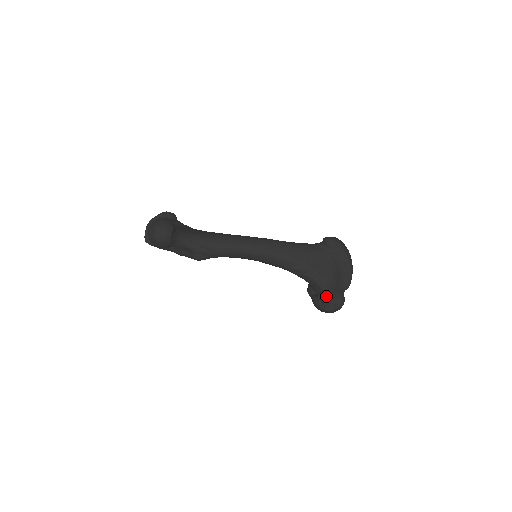
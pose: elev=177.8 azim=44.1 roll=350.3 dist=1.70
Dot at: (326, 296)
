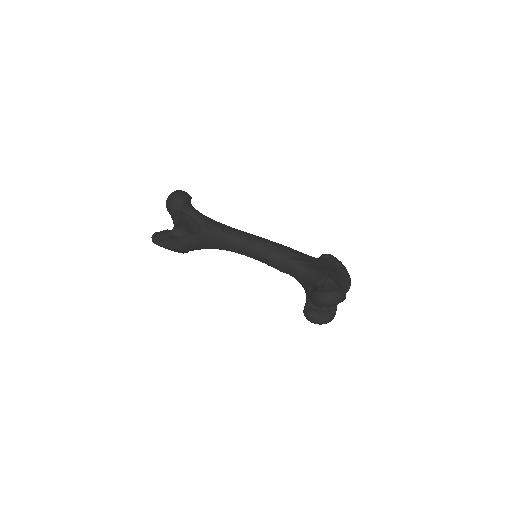
Dot at: (326, 280)
